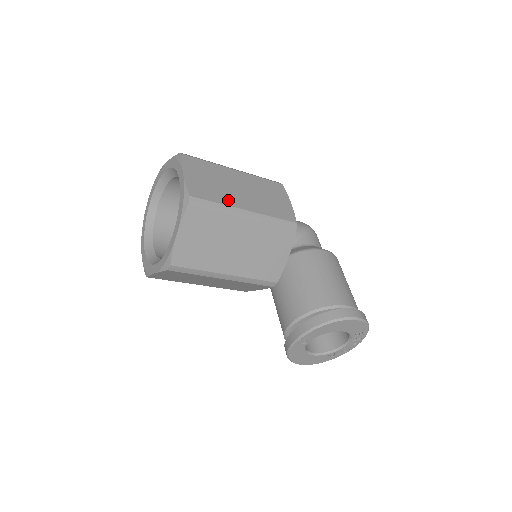
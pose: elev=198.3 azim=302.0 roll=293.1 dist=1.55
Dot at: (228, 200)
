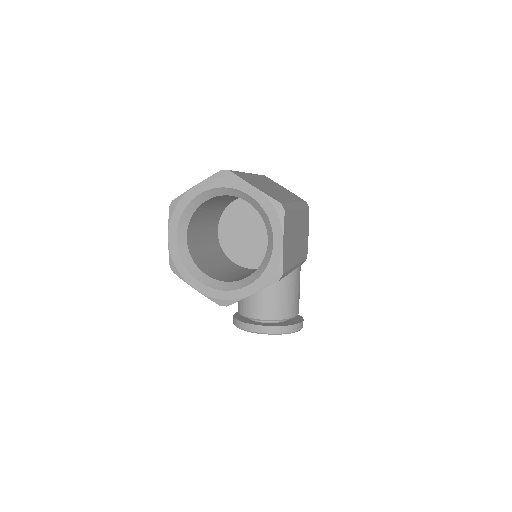
Dot at: (293, 260)
